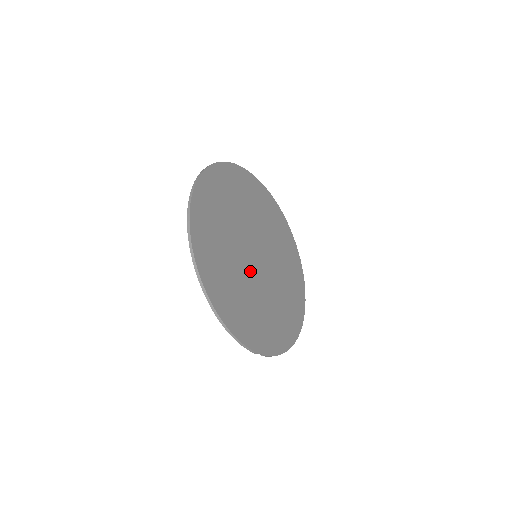
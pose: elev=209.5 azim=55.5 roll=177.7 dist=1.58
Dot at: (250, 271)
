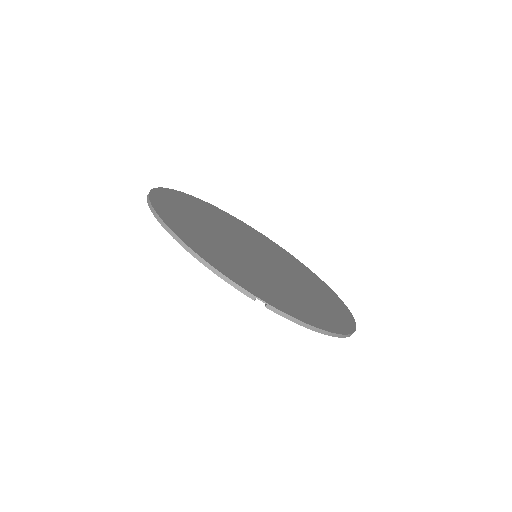
Dot at: (244, 254)
